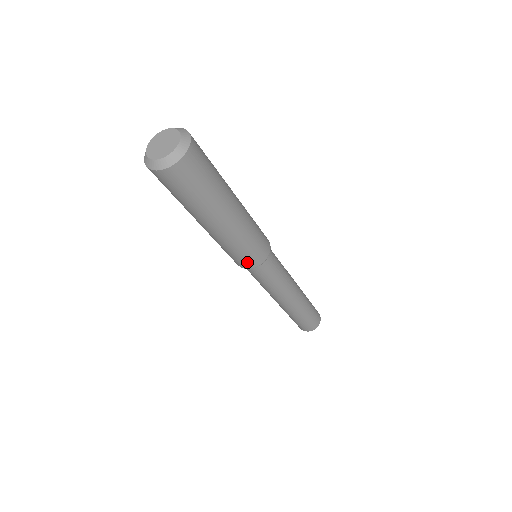
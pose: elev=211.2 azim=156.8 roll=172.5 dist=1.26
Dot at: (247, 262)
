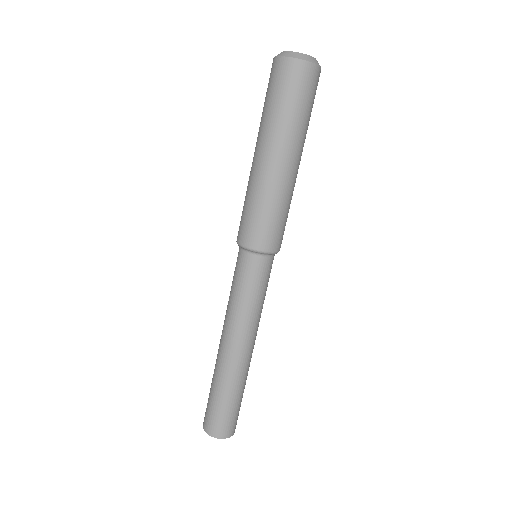
Dot at: (277, 238)
